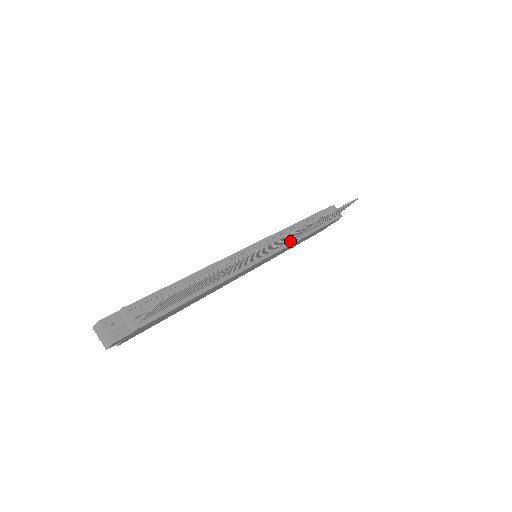
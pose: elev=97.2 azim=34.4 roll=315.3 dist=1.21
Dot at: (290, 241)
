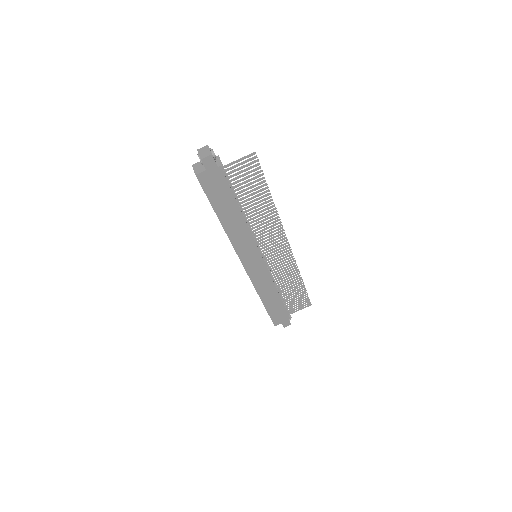
Dot at: (272, 278)
